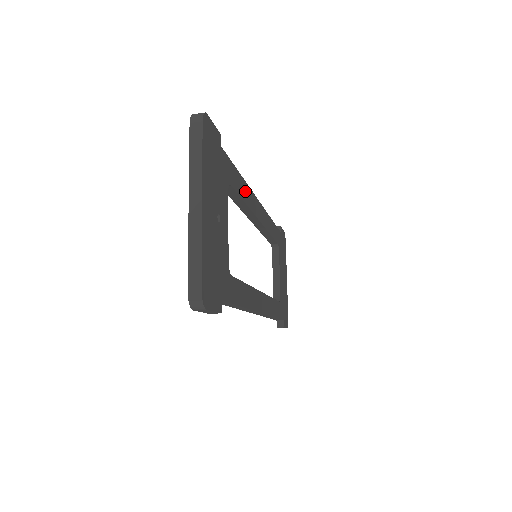
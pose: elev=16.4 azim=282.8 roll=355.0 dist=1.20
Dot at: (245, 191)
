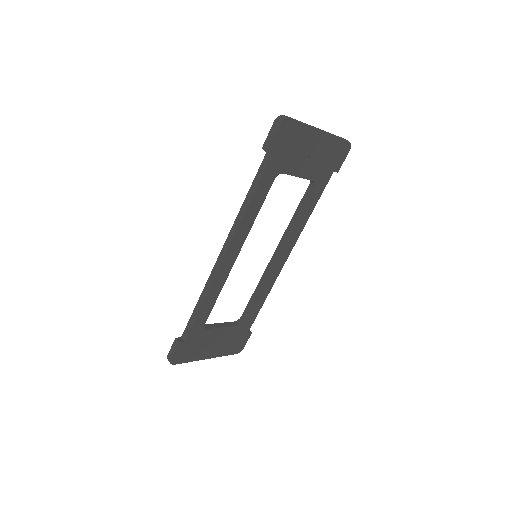
Dot at: (212, 296)
